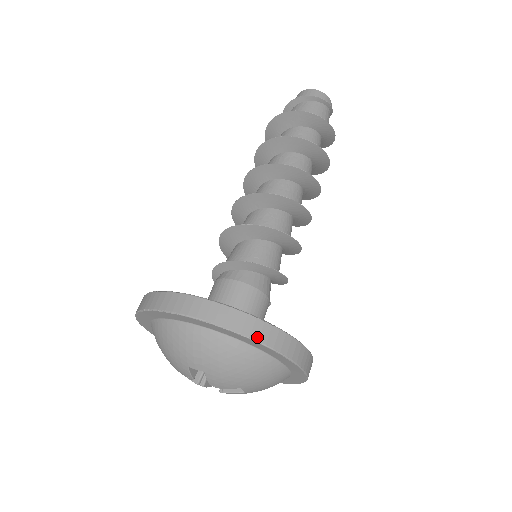
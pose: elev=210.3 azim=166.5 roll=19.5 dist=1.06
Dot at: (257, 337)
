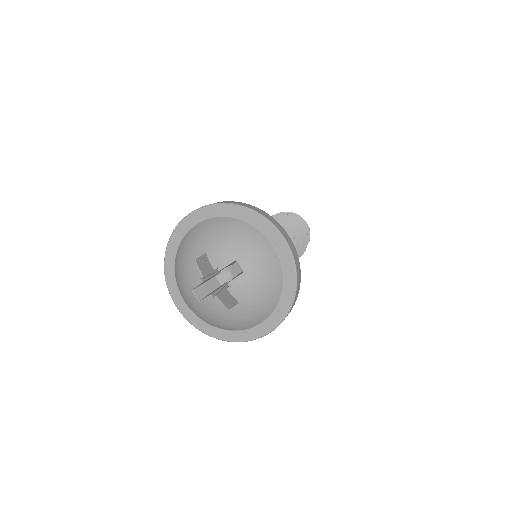
Dot at: (230, 203)
